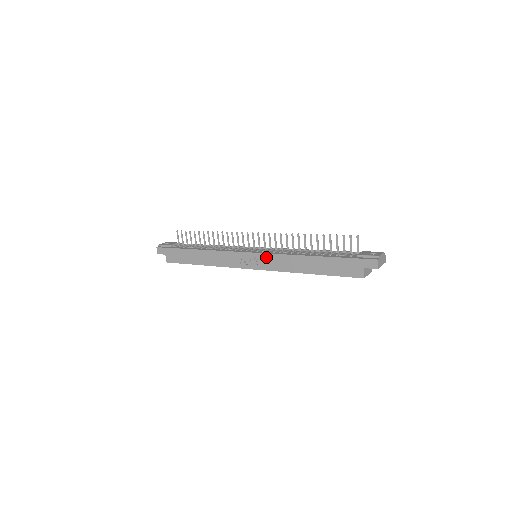
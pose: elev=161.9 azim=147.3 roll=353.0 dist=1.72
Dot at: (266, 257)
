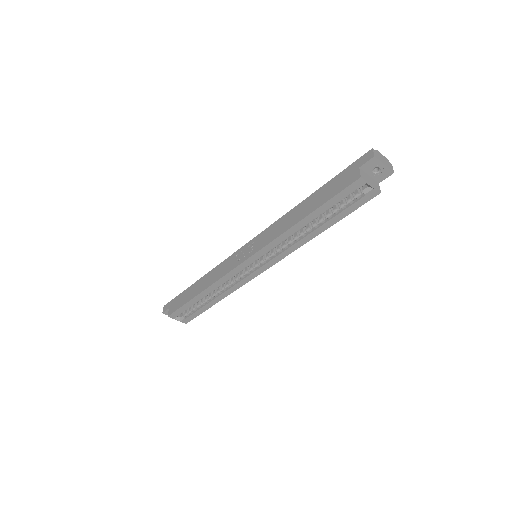
Dot at: (261, 236)
